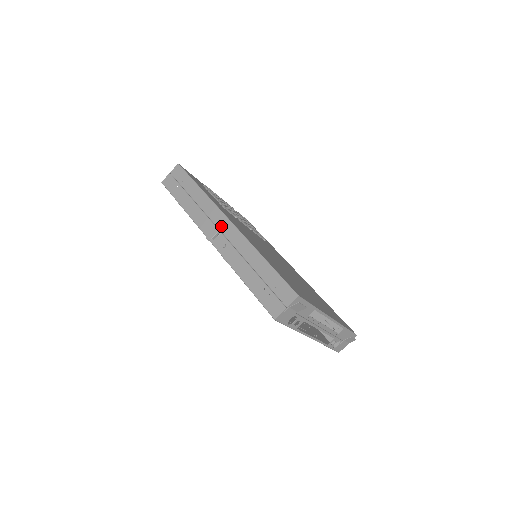
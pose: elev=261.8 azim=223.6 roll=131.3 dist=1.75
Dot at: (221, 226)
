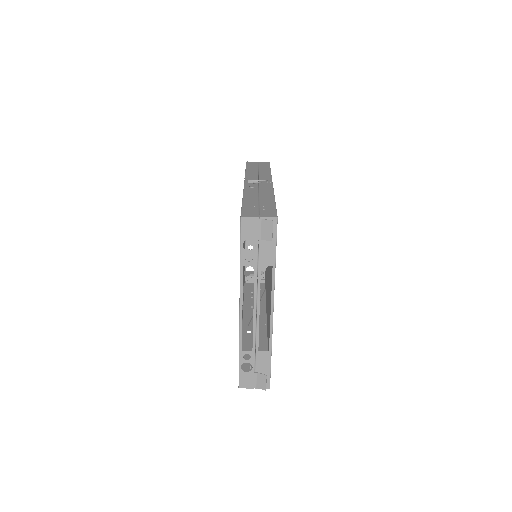
Dot at: (263, 182)
